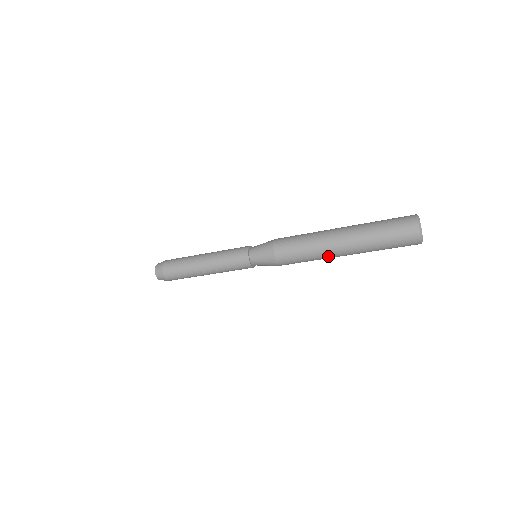
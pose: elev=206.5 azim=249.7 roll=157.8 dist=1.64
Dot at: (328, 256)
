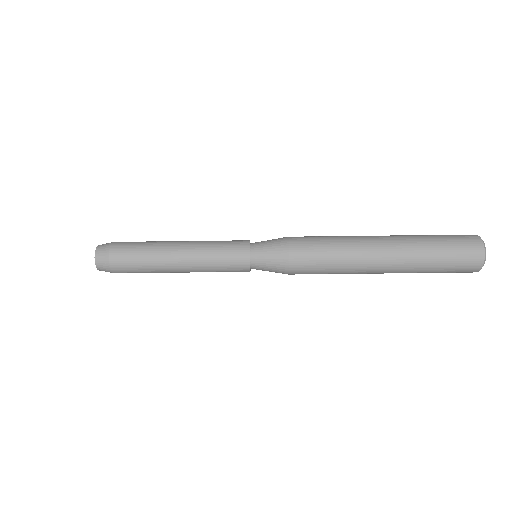
Dot at: (360, 272)
